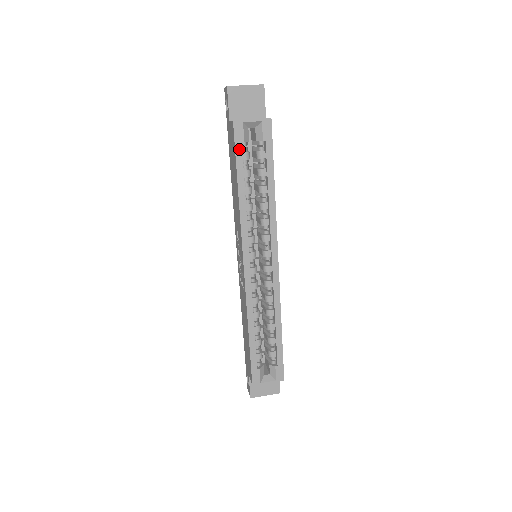
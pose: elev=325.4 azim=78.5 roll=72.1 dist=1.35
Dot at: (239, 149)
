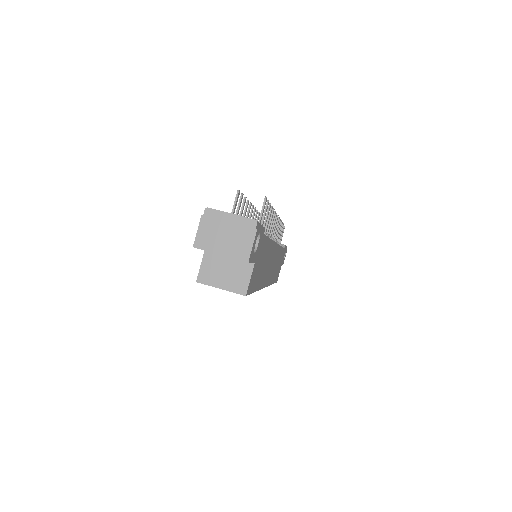
Dot at: occluded
